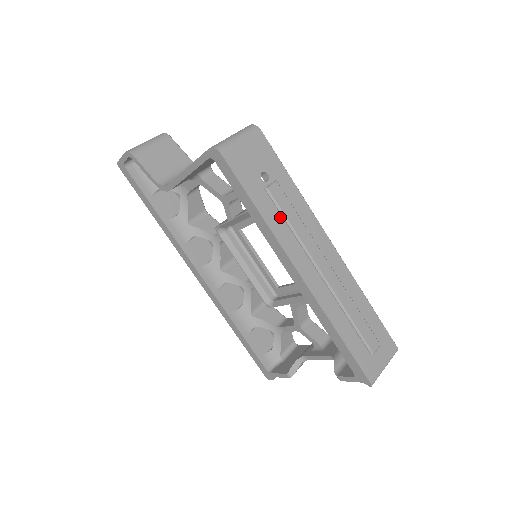
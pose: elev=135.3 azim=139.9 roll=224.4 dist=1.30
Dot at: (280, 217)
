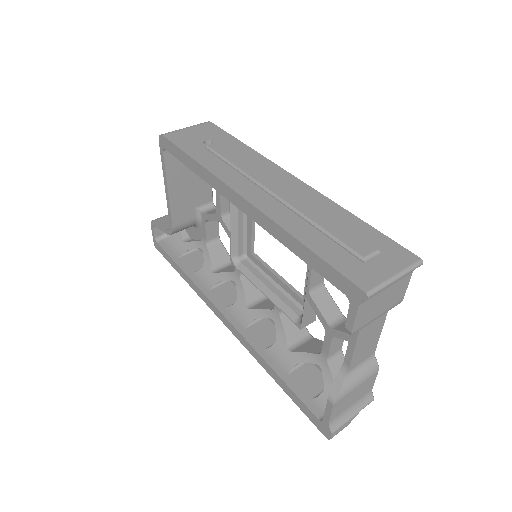
Dot at: (221, 162)
